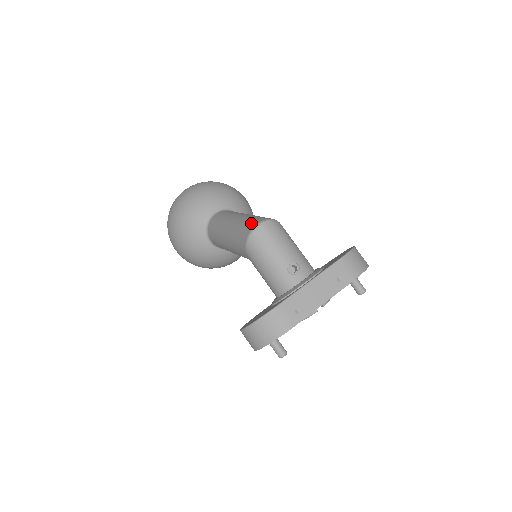
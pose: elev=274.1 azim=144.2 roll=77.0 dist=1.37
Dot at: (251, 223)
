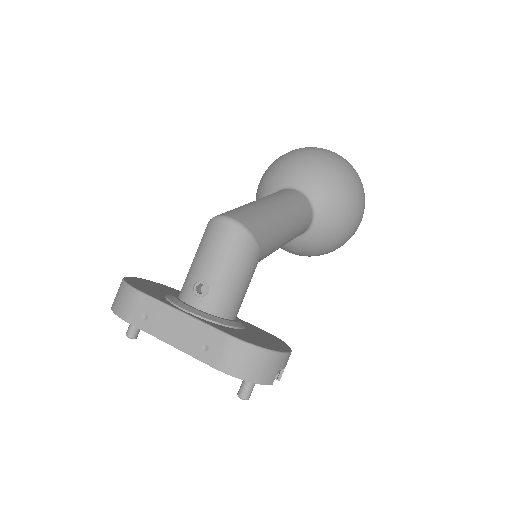
Dot at: (235, 212)
